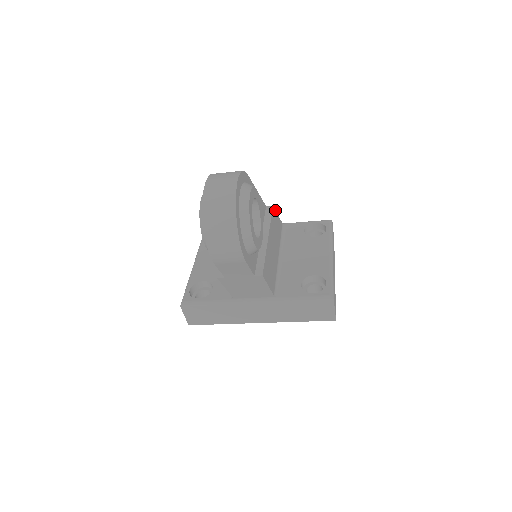
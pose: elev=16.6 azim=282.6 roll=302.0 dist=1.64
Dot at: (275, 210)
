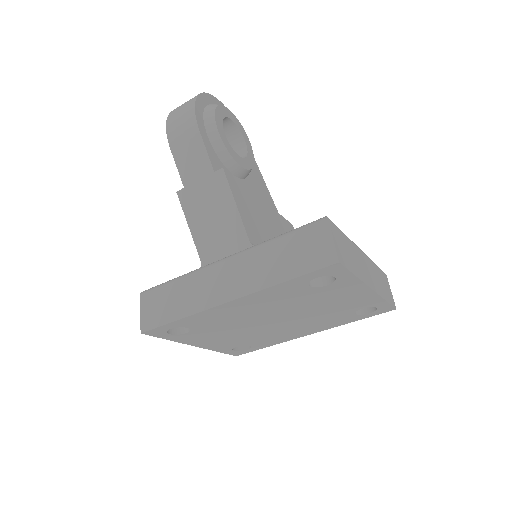
Dot at: occluded
